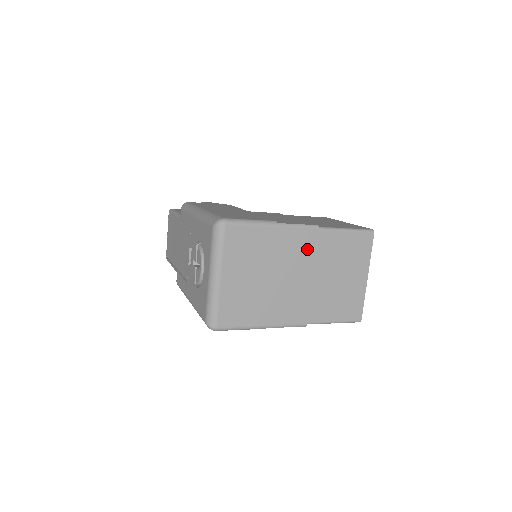
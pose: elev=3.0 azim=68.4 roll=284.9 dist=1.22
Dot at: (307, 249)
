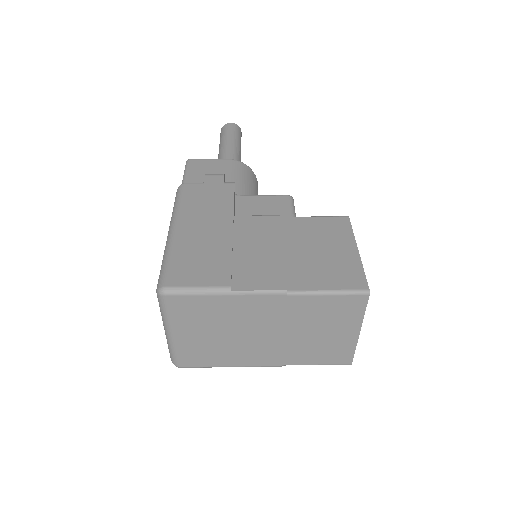
Dot at: (273, 311)
